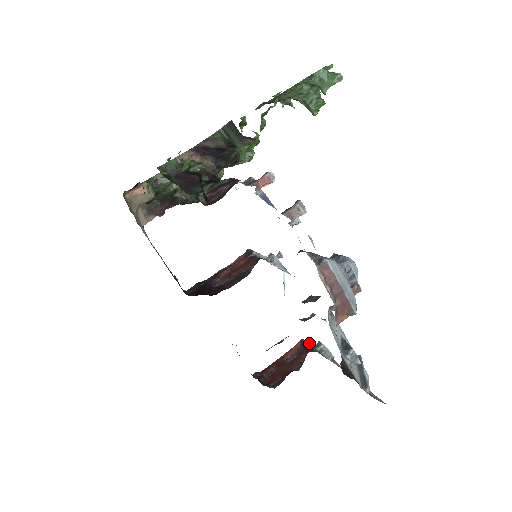
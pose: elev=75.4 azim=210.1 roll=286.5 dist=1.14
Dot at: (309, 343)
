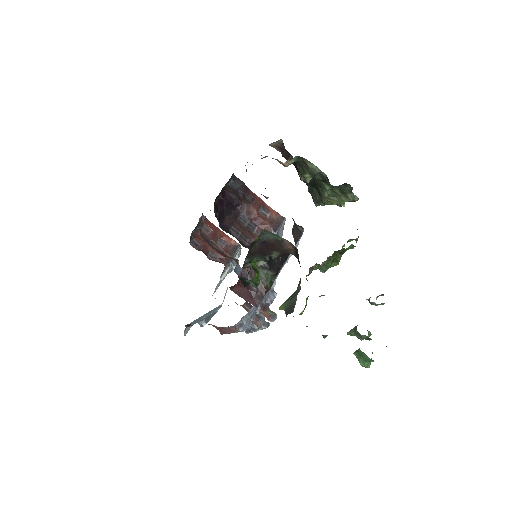
Dot at: (238, 252)
